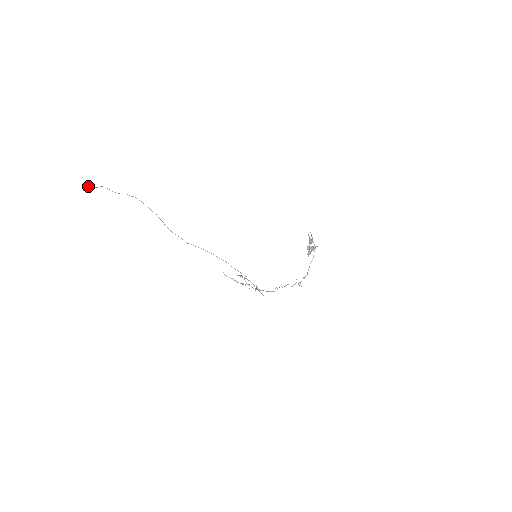
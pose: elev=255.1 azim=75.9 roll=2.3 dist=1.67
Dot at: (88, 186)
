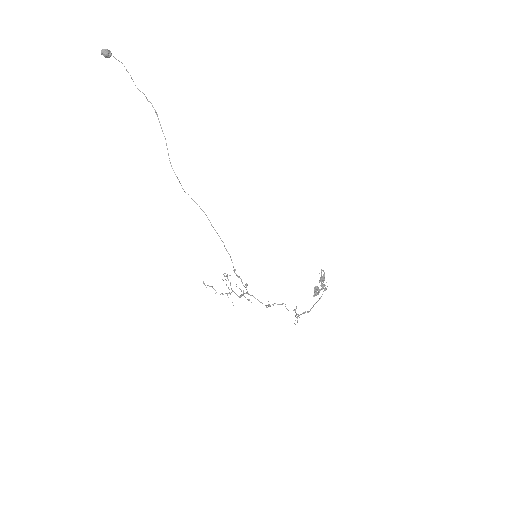
Dot at: (109, 50)
